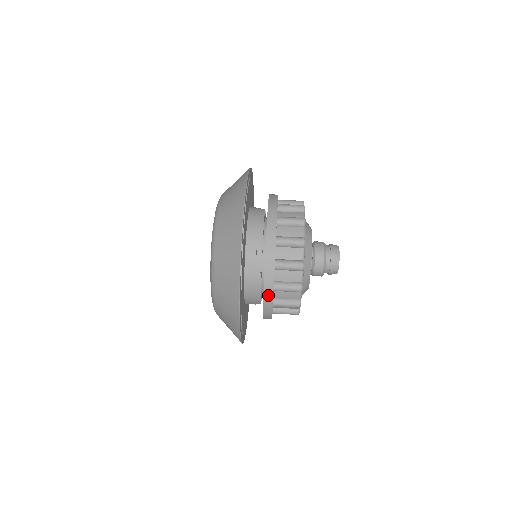
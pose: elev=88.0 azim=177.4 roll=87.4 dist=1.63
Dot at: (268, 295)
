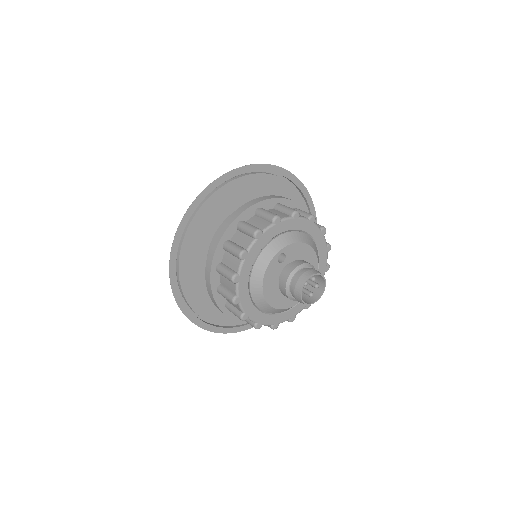
Dot at: (215, 244)
